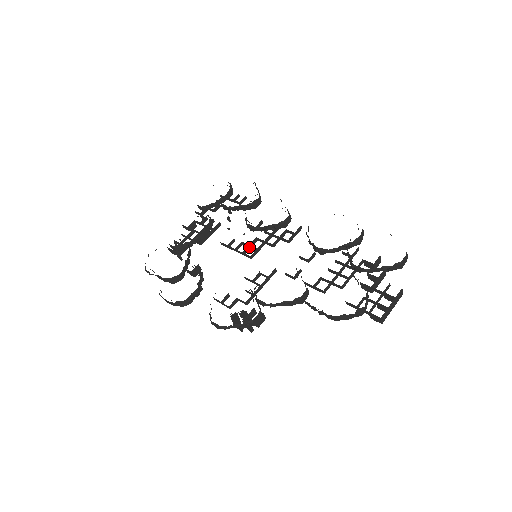
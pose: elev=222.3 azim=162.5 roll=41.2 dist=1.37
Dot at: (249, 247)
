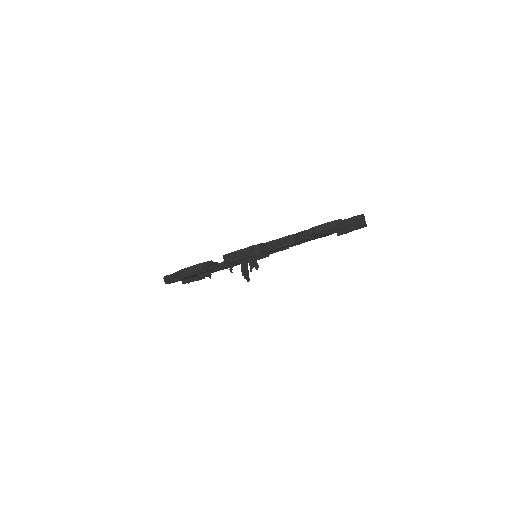
Dot at: occluded
